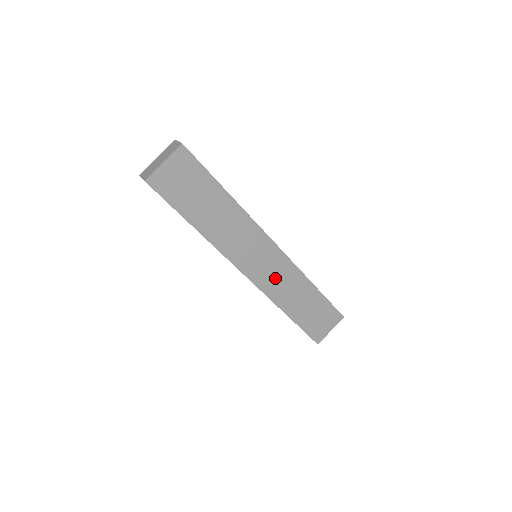
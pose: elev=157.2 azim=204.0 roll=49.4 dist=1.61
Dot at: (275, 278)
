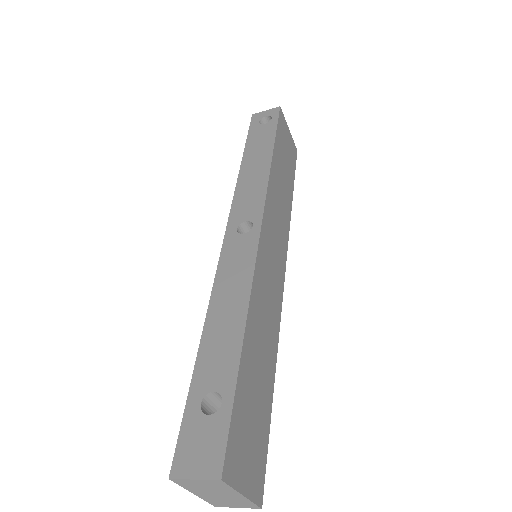
Dot at: (267, 286)
